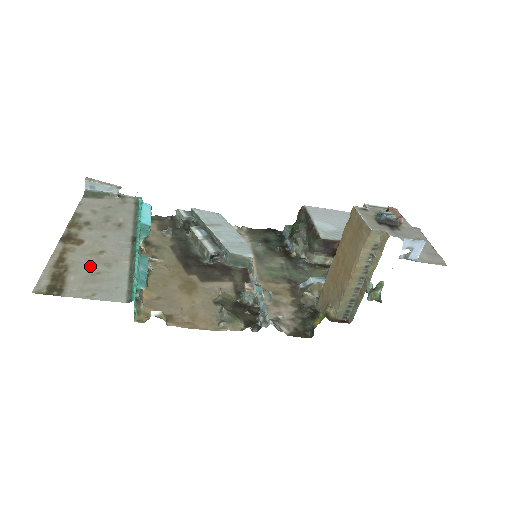
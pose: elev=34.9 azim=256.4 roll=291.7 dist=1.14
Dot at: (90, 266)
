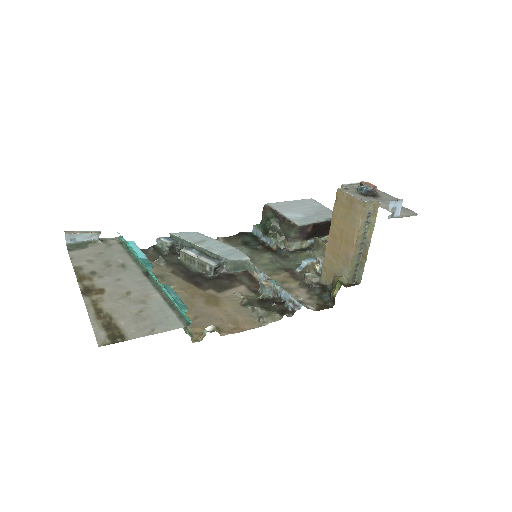
Dot at: (129, 308)
